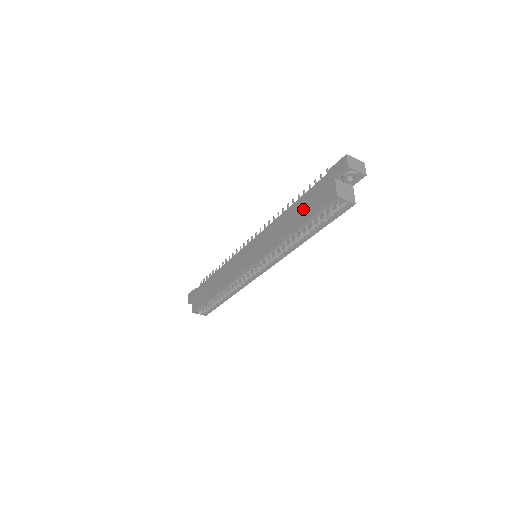
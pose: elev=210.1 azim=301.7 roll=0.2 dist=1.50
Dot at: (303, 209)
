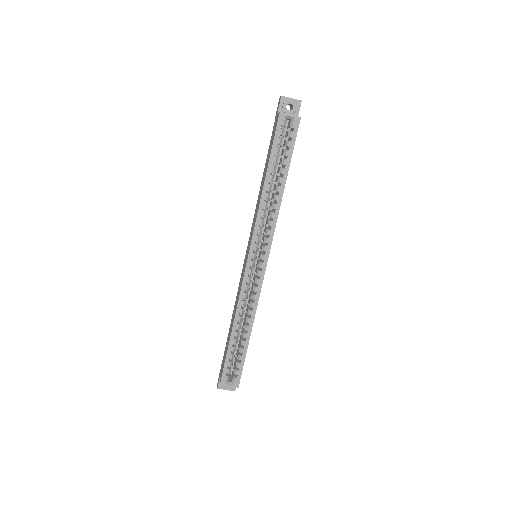
Dot at: (267, 159)
